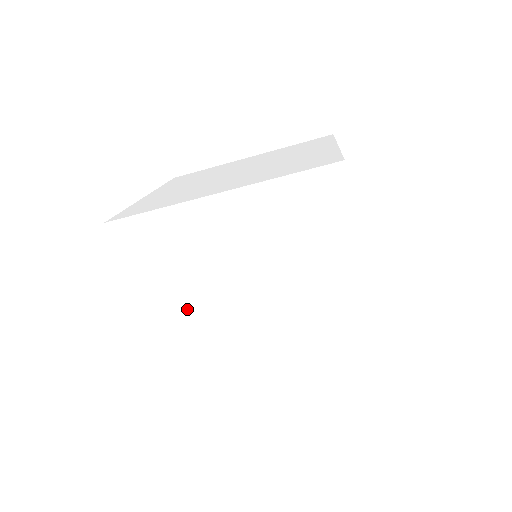
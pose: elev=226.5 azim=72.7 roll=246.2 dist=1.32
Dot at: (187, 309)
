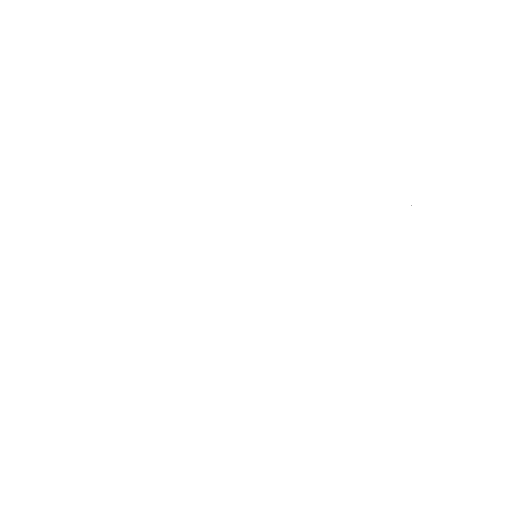
Dot at: occluded
